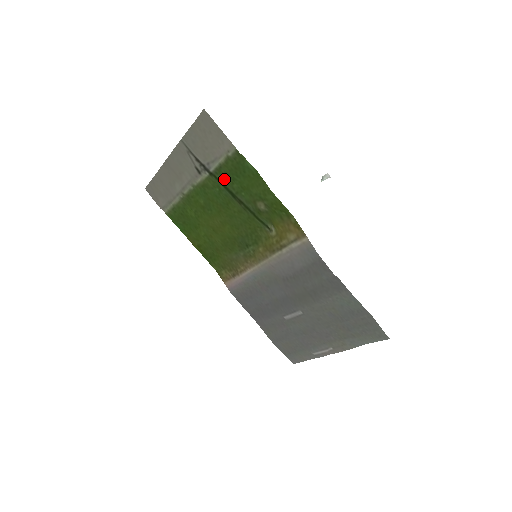
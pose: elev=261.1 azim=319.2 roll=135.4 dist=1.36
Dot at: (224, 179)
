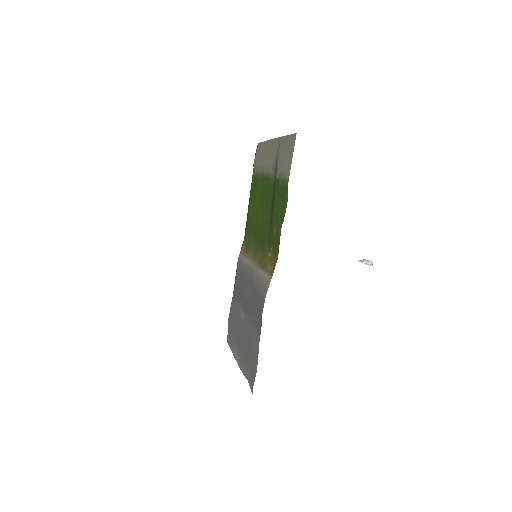
Dot at: (277, 189)
